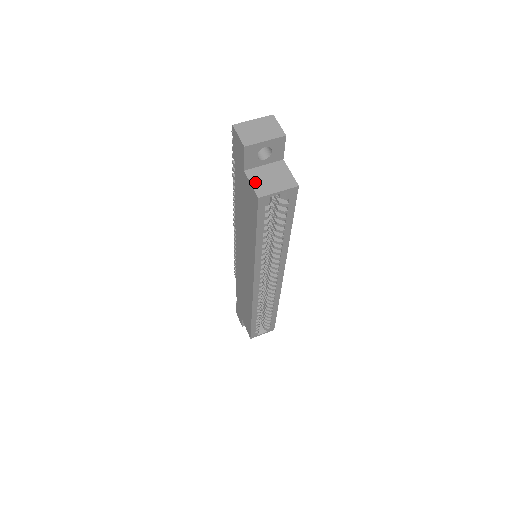
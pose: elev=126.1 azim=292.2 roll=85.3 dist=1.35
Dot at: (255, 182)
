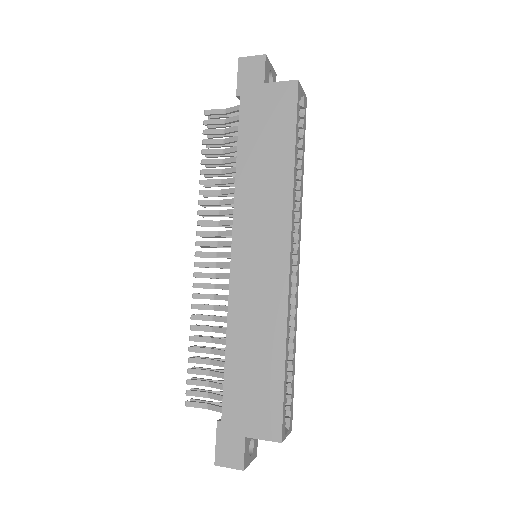
Dot at: (282, 83)
